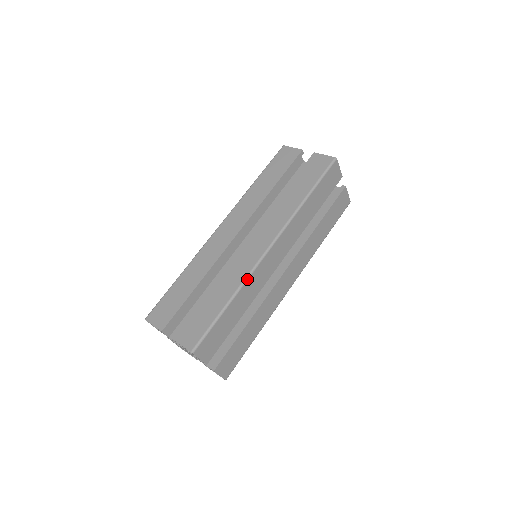
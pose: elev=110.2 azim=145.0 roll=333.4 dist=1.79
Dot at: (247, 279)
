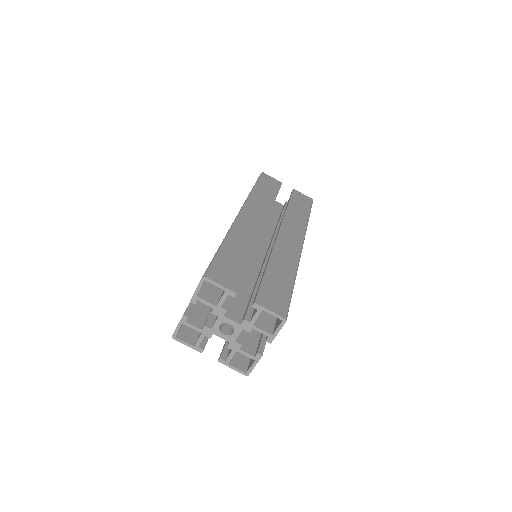
Dot at: (231, 229)
